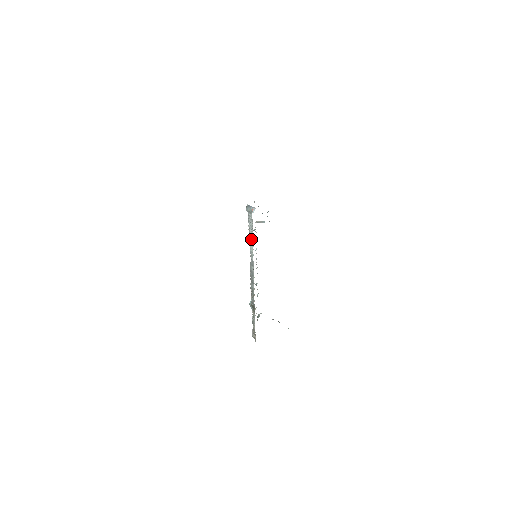
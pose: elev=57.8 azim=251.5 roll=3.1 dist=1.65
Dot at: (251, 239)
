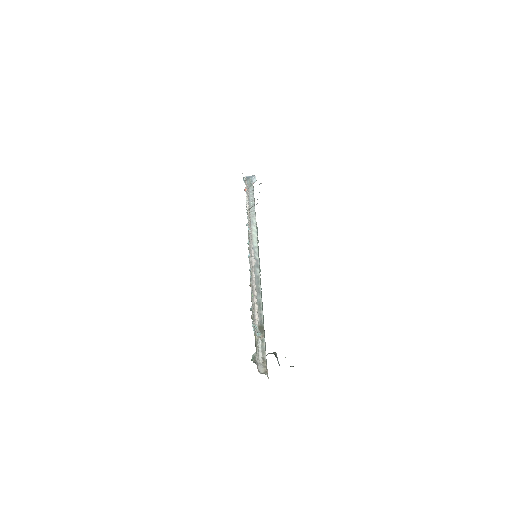
Dot at: (253, 227)
